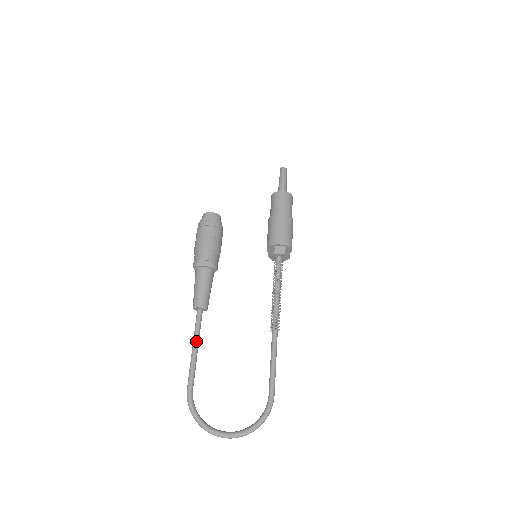
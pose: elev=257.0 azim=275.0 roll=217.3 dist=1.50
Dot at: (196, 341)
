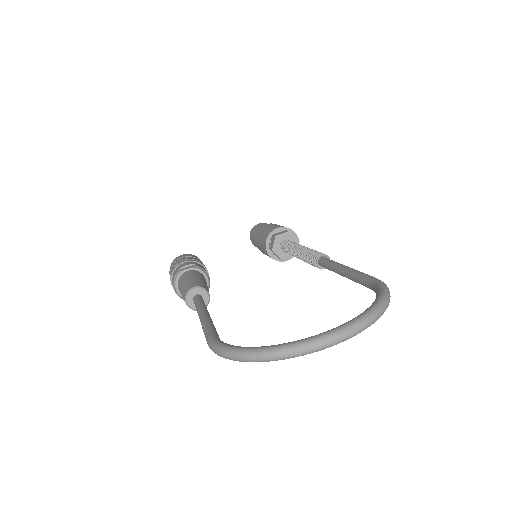
Dot at: (202, 309)
